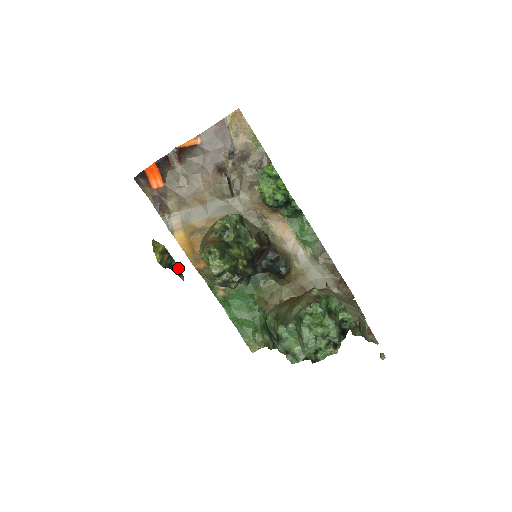
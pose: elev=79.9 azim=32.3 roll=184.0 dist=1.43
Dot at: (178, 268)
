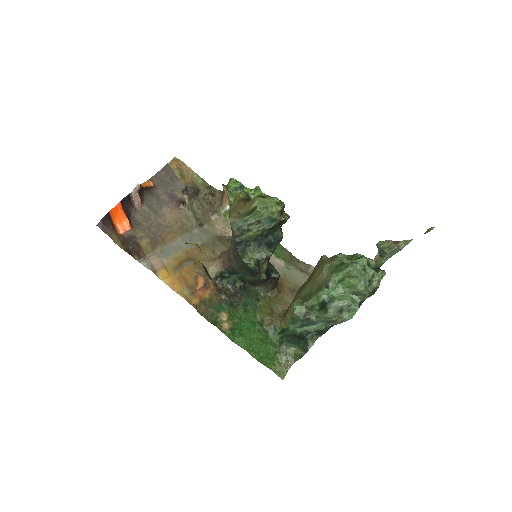
Dot at: (205, 269)
